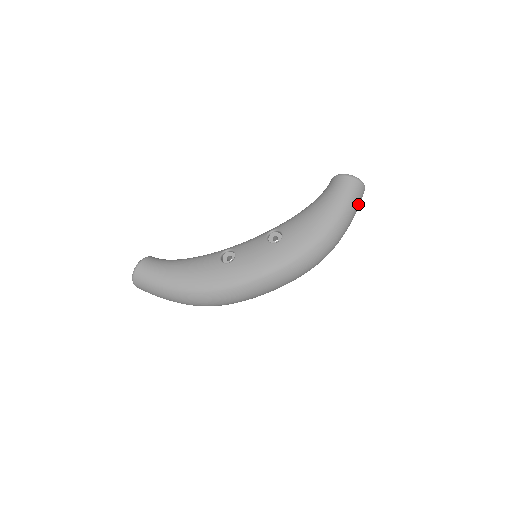
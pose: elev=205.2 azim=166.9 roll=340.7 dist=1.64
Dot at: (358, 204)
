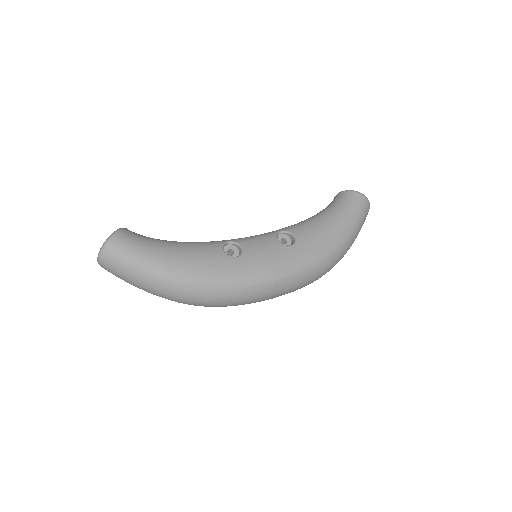
Dot at: occluded
